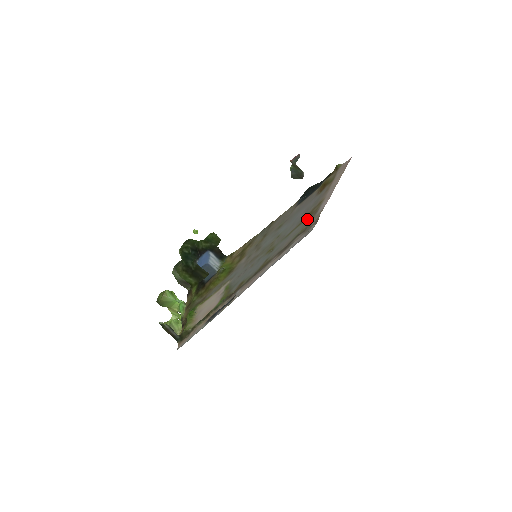
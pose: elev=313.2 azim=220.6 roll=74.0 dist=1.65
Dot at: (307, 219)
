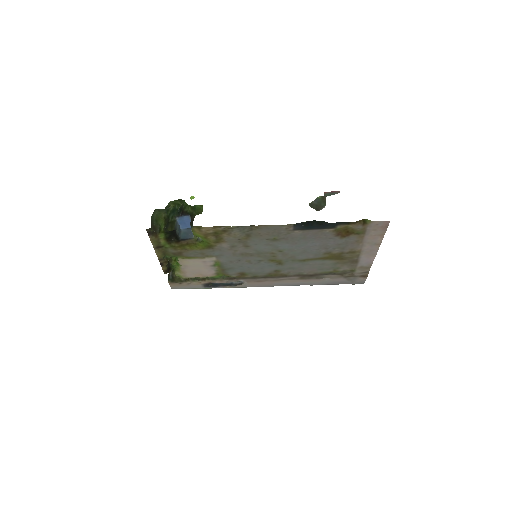
Dot at: (337, 261)
